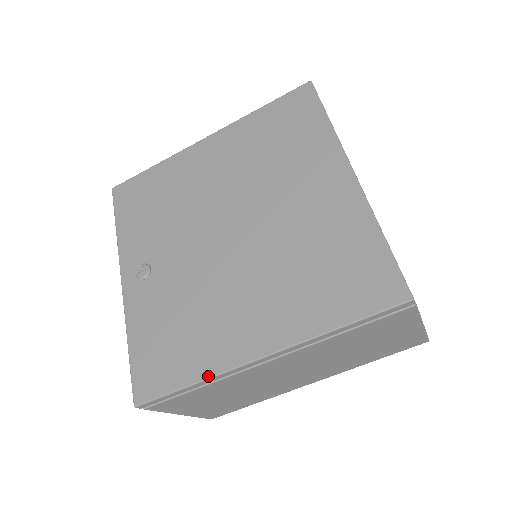
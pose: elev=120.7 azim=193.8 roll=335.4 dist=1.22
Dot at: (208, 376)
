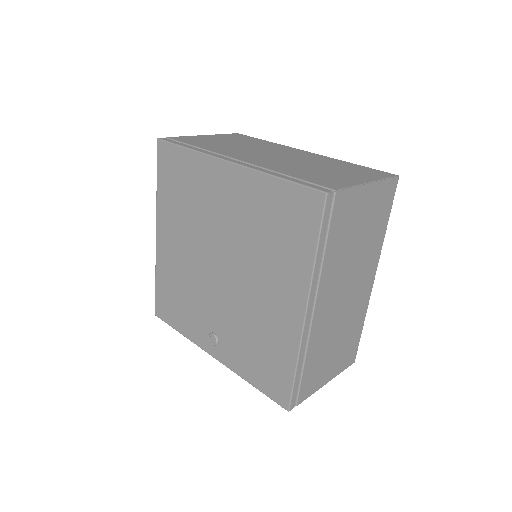
Dot at: (297, 355)
